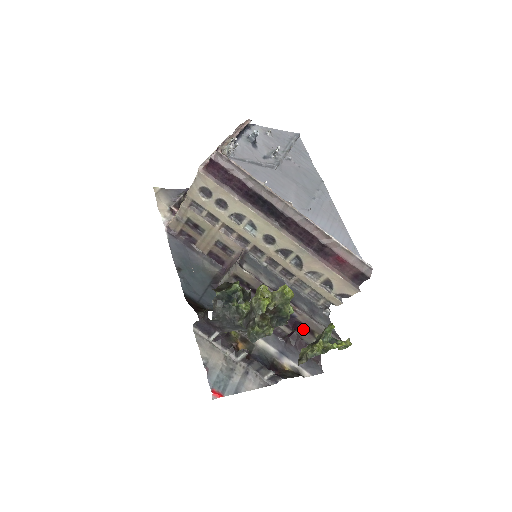
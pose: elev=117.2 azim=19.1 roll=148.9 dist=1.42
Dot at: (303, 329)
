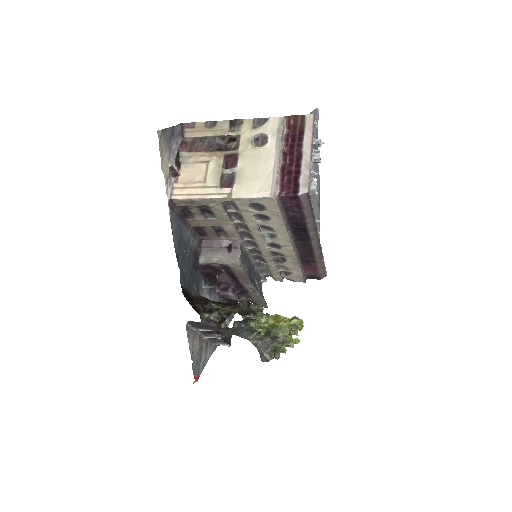
Dot at: (243, 294)
